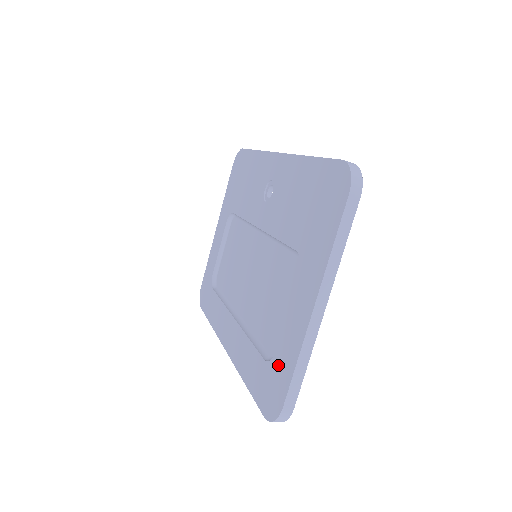
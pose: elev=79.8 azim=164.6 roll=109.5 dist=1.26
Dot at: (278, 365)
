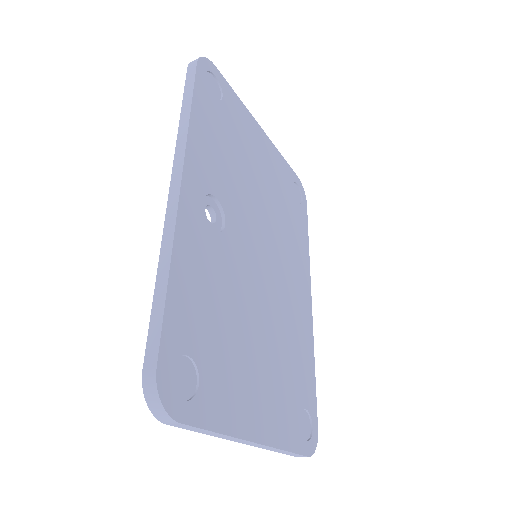
Dot at: occluded
